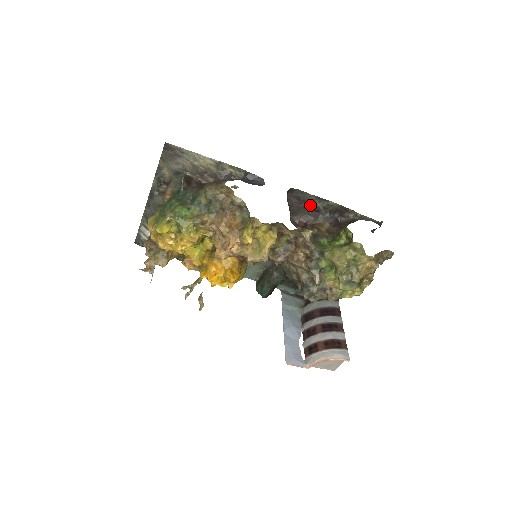
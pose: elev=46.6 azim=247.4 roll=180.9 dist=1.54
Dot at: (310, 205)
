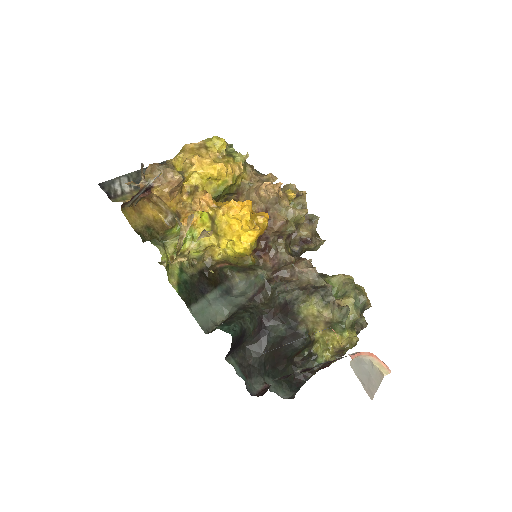
Dot at: occluded
